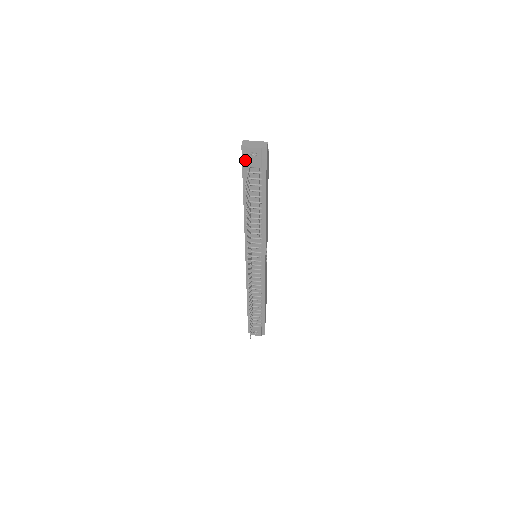
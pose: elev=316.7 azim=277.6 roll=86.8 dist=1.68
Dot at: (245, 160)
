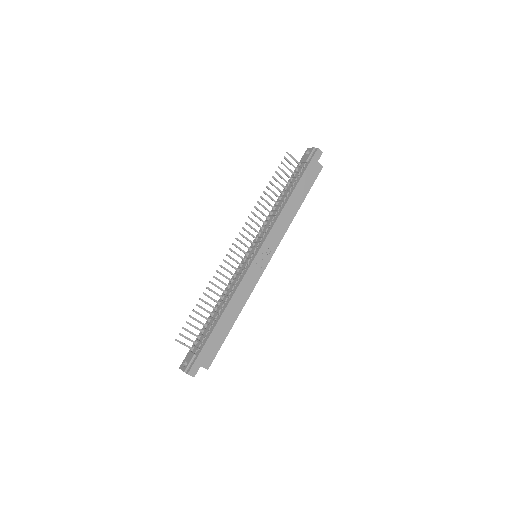
Dot at: occluded
